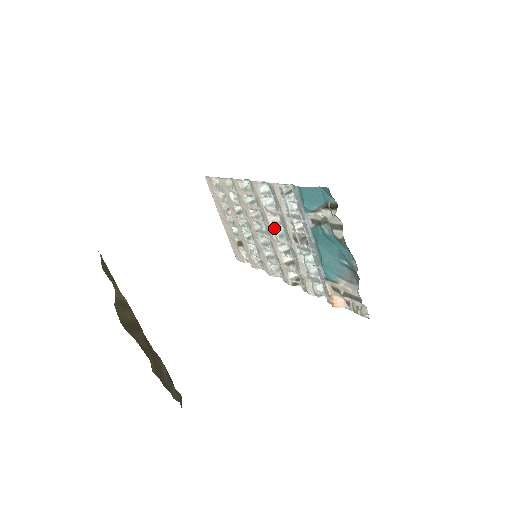
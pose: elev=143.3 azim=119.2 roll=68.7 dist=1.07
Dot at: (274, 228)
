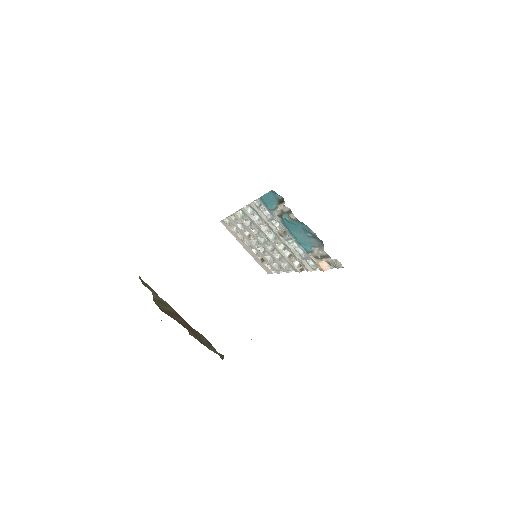
Dot at: (269, 235)
